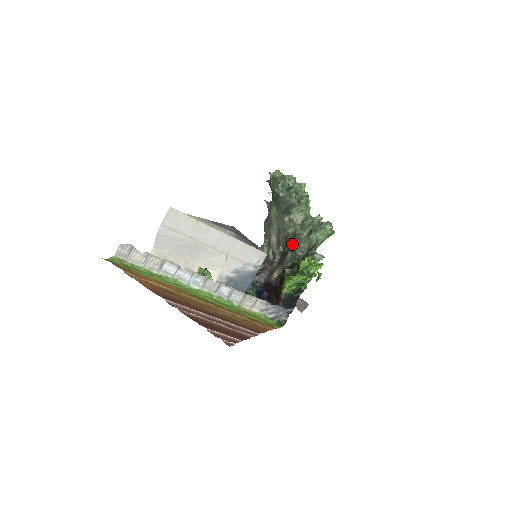
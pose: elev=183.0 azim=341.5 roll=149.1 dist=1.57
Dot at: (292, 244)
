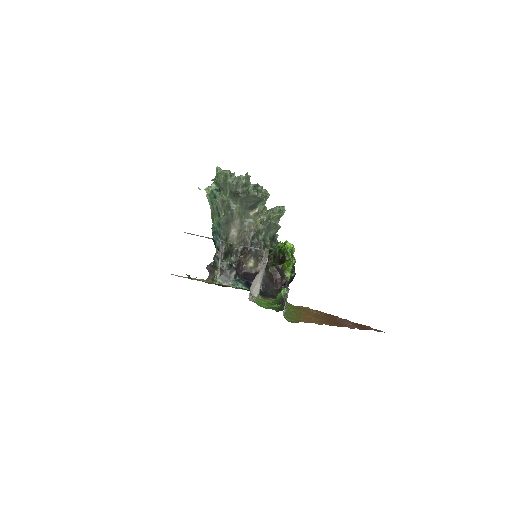
Dot at: (261, 234)
